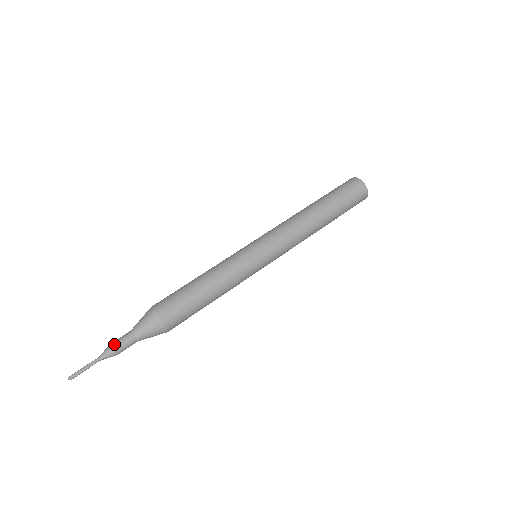
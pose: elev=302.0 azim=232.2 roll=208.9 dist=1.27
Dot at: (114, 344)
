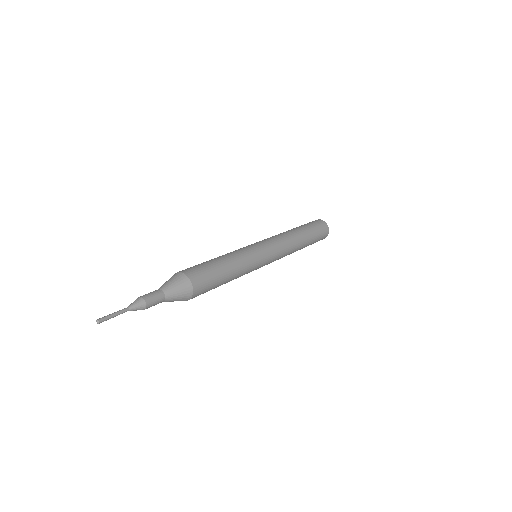
Dot at: (146, 297)
